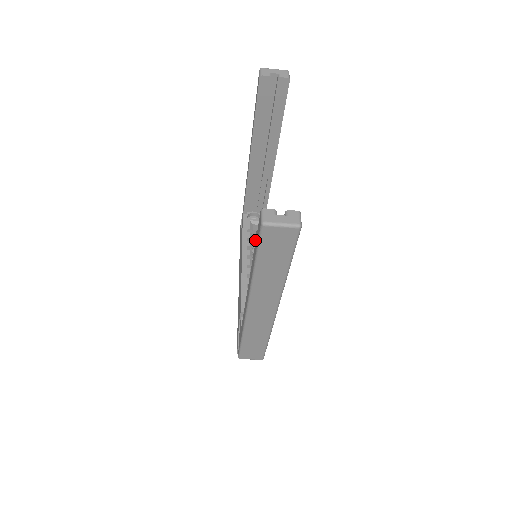
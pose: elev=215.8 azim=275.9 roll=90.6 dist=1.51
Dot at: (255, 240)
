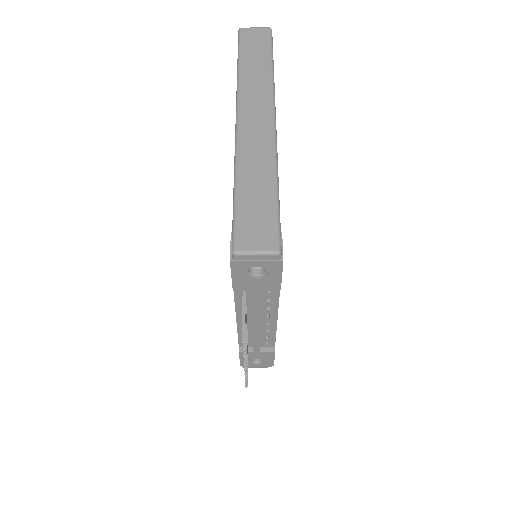
Dot at: occluded
